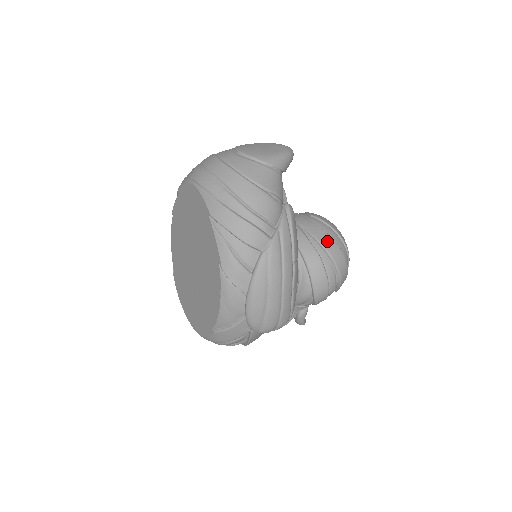
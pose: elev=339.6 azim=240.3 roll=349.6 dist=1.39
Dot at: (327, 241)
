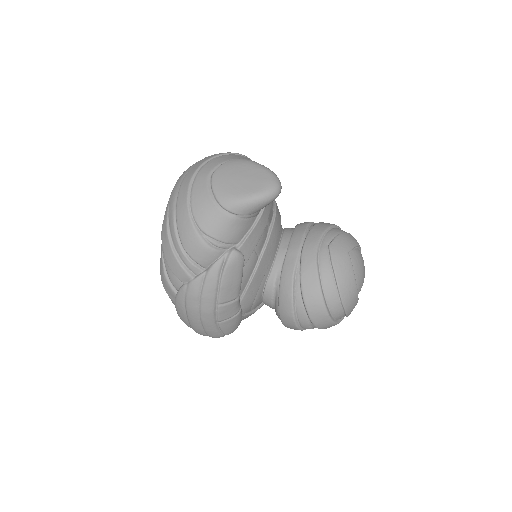
Dot at: (311, 287)
